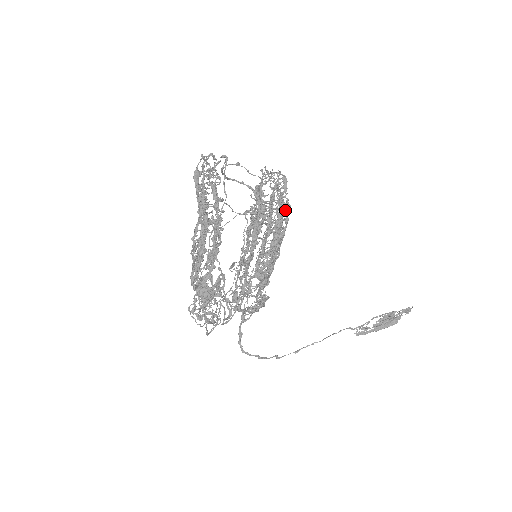
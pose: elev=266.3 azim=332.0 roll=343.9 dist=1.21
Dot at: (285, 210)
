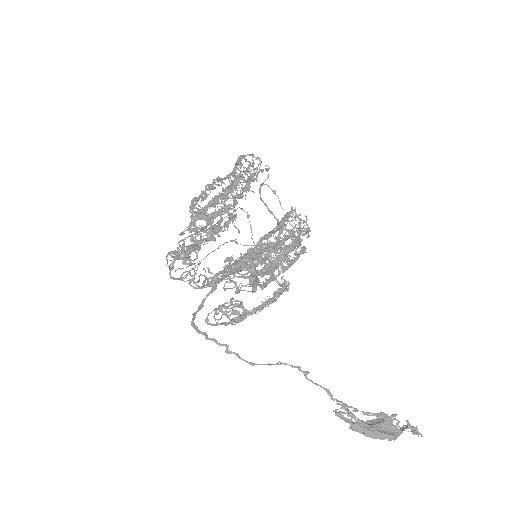
Dot at: (299, 245)
